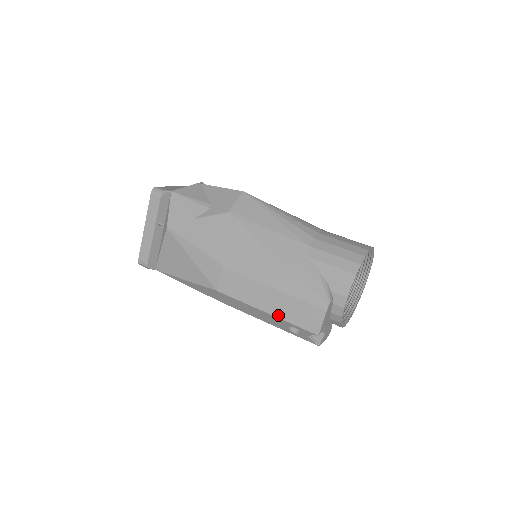
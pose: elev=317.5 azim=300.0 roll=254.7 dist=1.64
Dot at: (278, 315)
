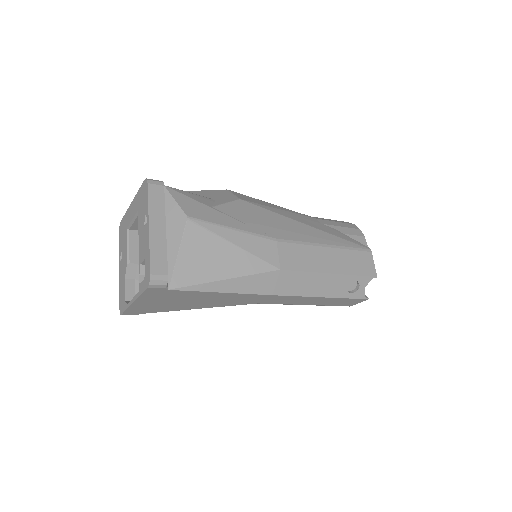
Dot at: (343, 272)
